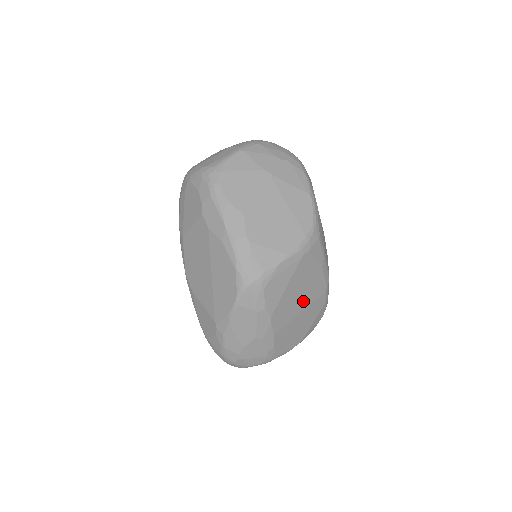
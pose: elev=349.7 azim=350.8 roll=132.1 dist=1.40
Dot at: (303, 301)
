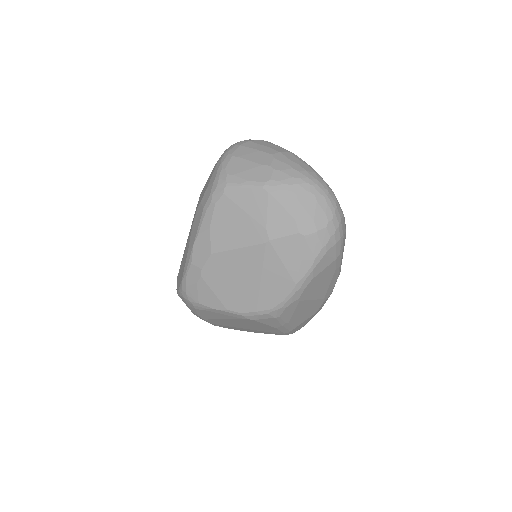
Dot at: (249, 327)
